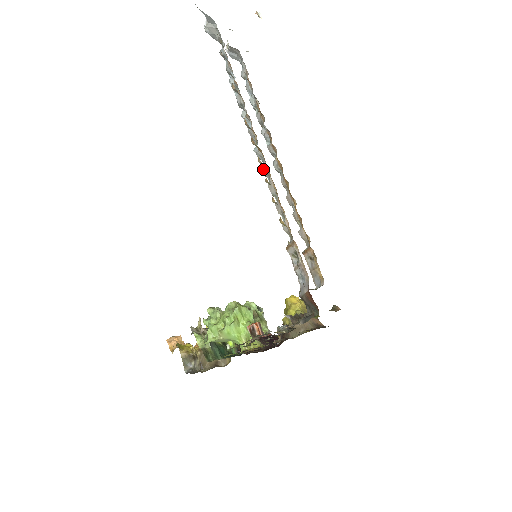
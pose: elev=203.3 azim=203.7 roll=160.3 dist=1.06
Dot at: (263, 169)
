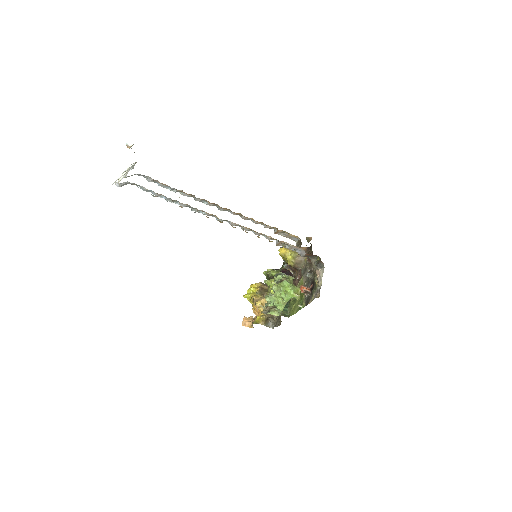
Dot at: (232, 225)
